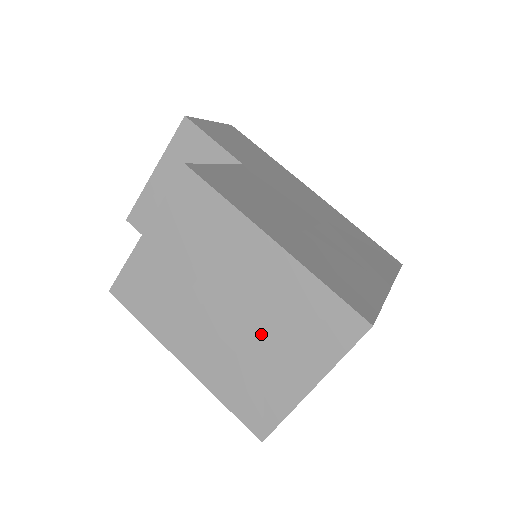
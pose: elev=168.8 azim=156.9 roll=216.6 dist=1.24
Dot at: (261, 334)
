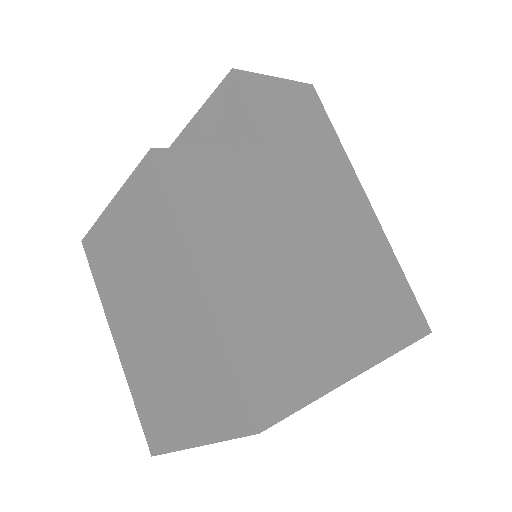
Dot at: (171, 364)
